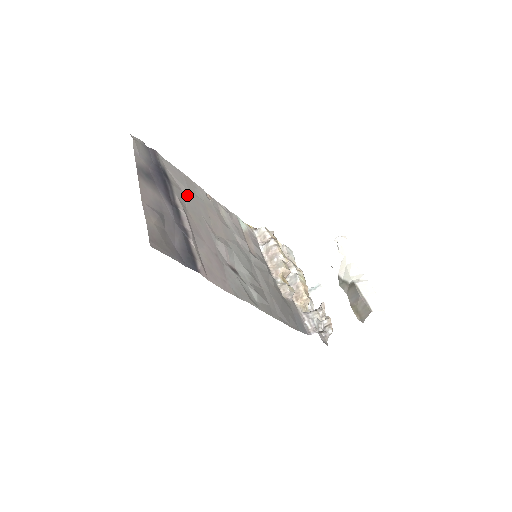
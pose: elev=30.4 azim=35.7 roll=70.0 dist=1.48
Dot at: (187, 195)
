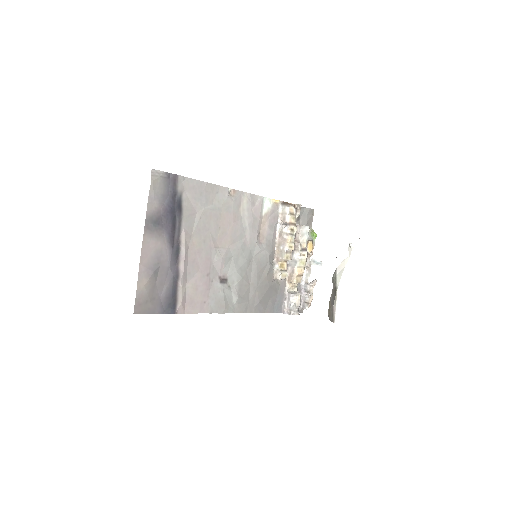
Dot at: (200, 214)
